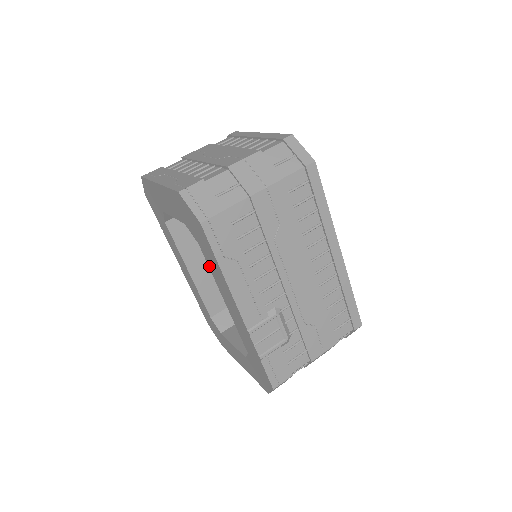
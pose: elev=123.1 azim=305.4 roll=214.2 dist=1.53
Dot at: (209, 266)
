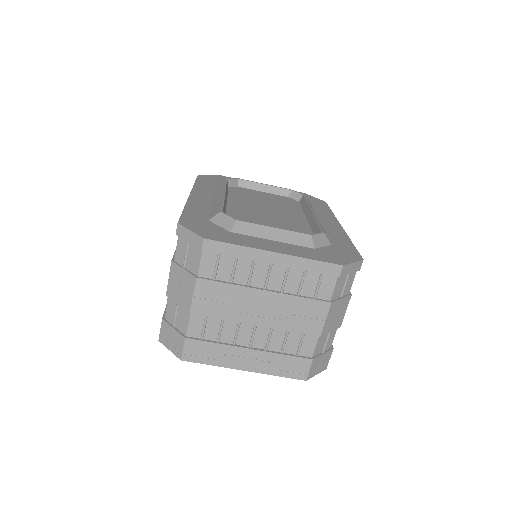
Dot at: occluded
